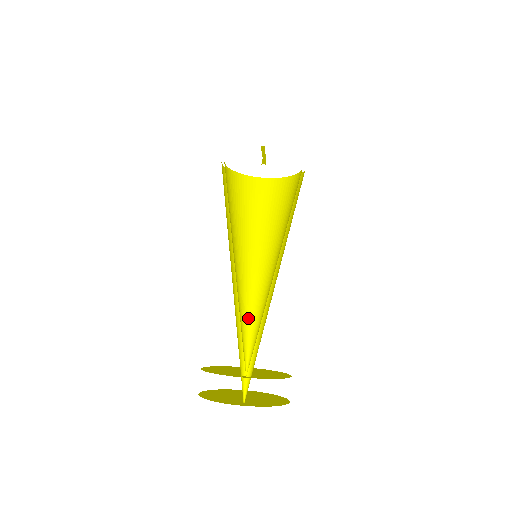
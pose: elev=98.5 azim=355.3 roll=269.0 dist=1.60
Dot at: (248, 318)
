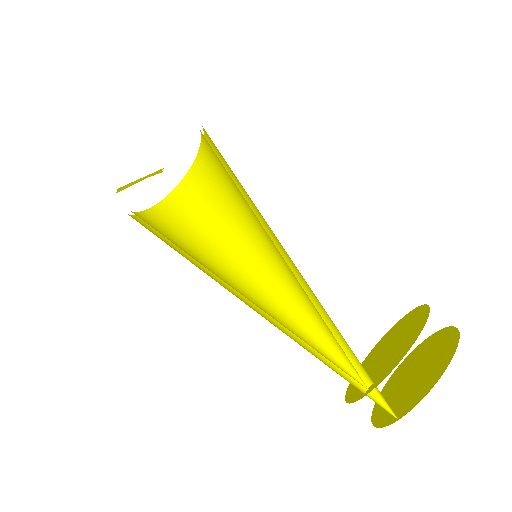
Dot at: (315, 323)
